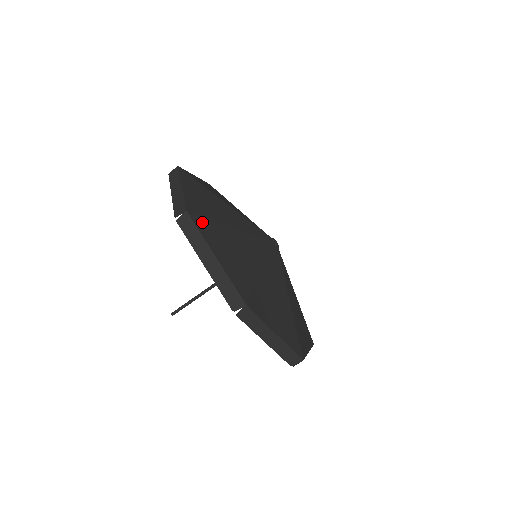
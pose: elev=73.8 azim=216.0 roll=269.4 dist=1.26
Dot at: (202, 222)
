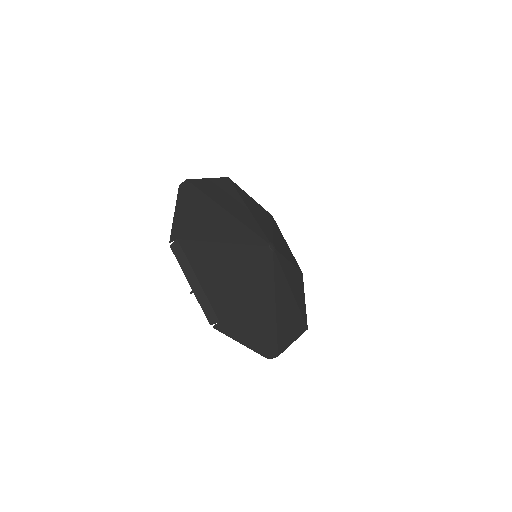
Dot at: (191, 247)
